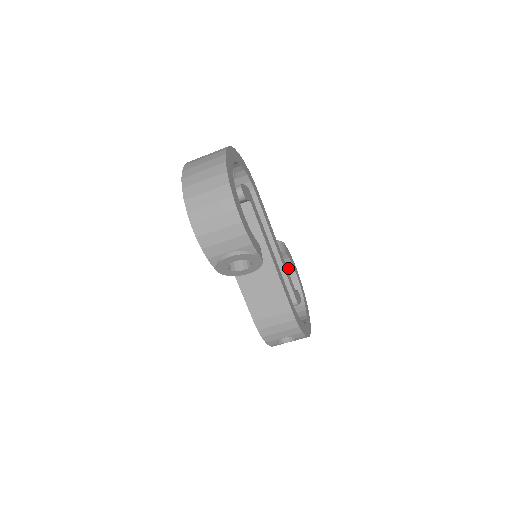
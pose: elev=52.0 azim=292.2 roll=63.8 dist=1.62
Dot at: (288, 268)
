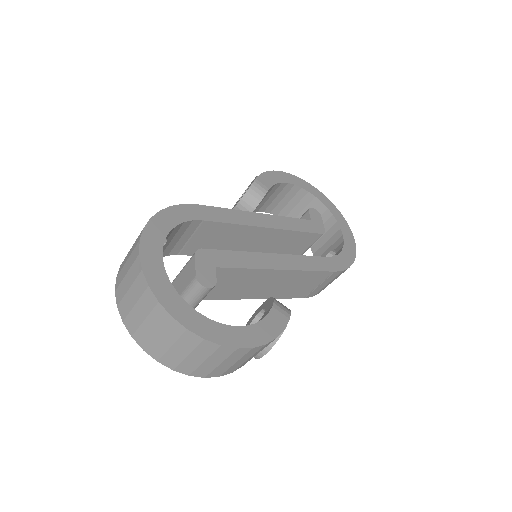
Dot at: (277, 187)
